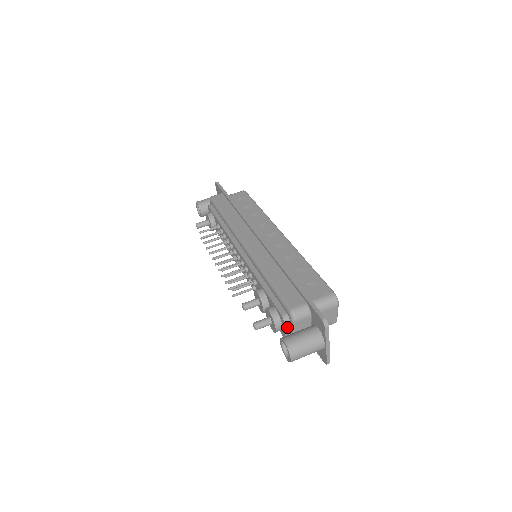
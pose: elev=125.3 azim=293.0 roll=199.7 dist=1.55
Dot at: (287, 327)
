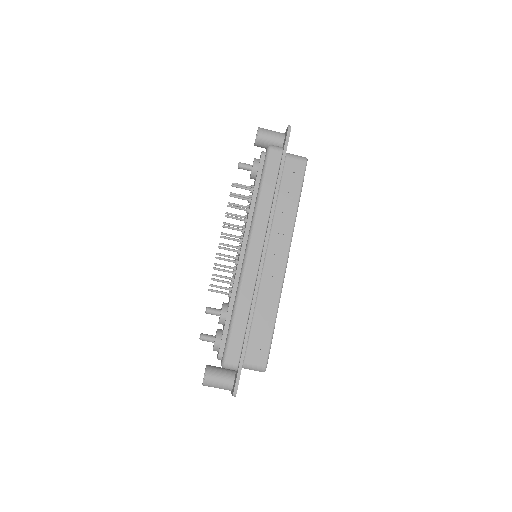
Dot at: occluded
